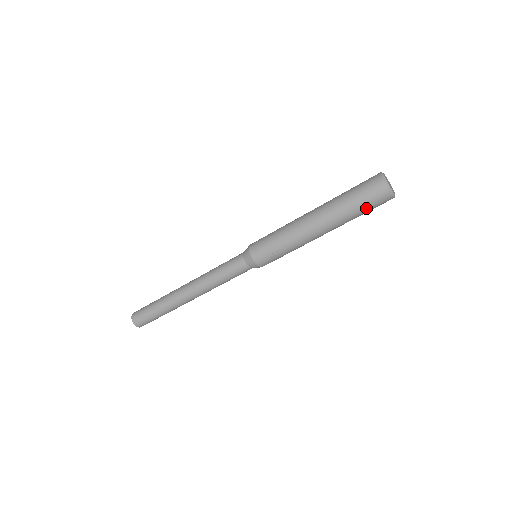
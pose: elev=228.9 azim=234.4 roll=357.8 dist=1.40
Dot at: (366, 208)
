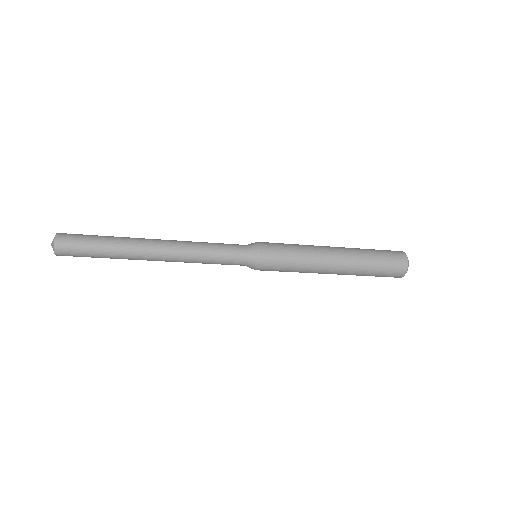
Dot at: occluded
